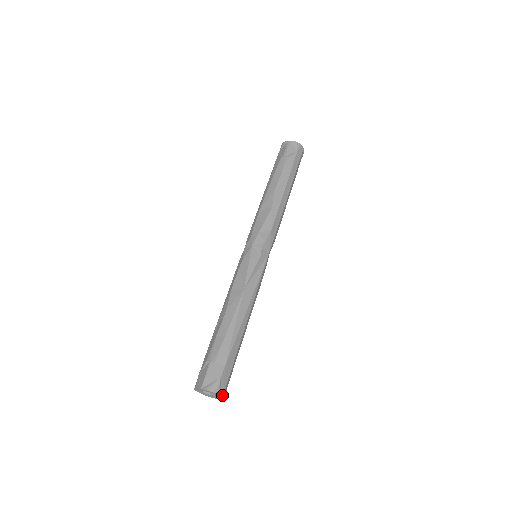
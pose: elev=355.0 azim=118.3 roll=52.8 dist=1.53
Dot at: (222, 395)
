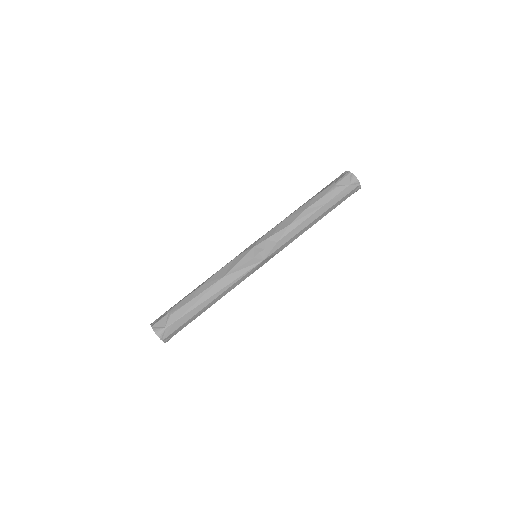
Dot at: (162, 339)
